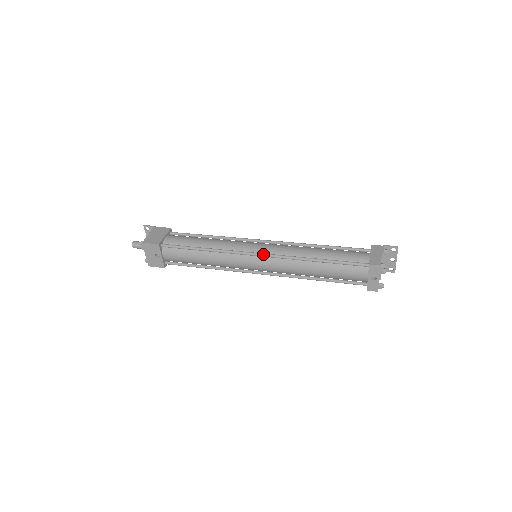
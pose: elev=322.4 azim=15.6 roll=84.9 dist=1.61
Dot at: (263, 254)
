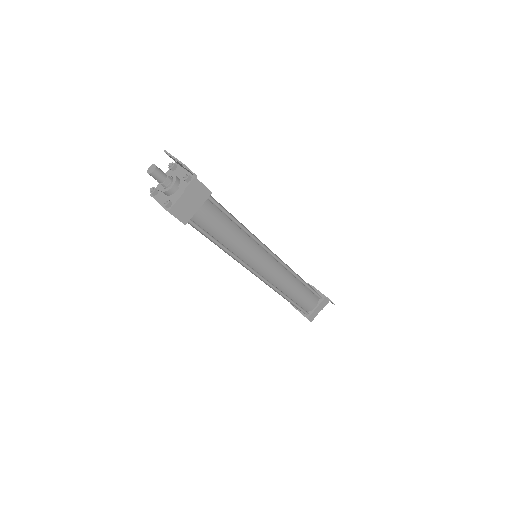
Dot at: (262, 279)
